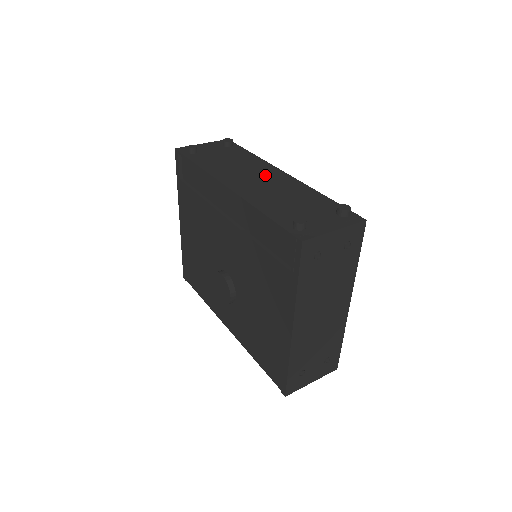
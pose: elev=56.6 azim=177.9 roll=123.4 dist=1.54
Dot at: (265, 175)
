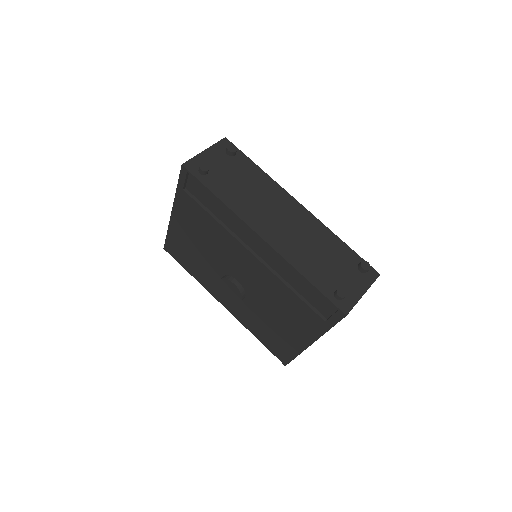
Dot at: (286, 211)
